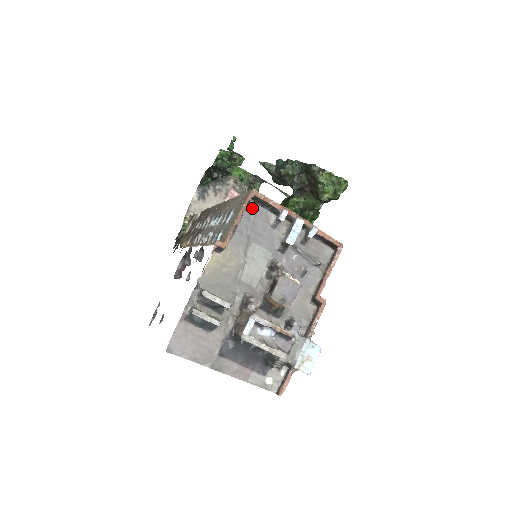
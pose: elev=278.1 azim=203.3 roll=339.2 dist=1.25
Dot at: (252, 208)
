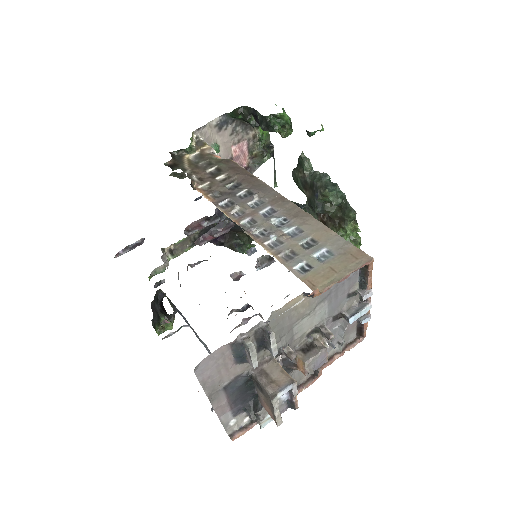
Dot at: occluded
